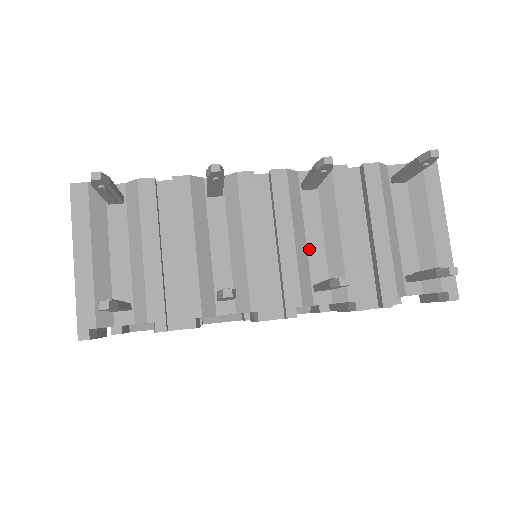
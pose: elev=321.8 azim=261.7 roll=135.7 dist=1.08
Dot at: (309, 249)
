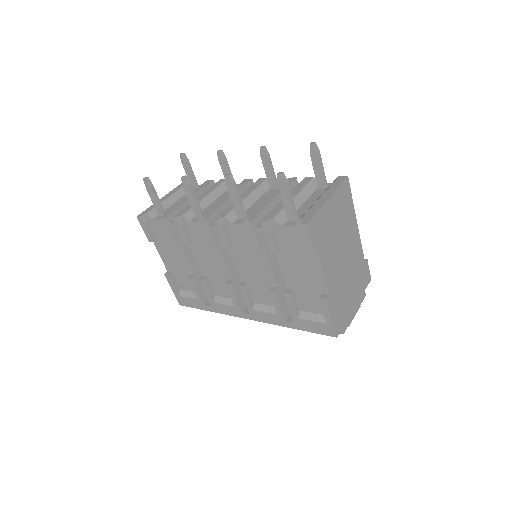
Dot at: (252, 206)
